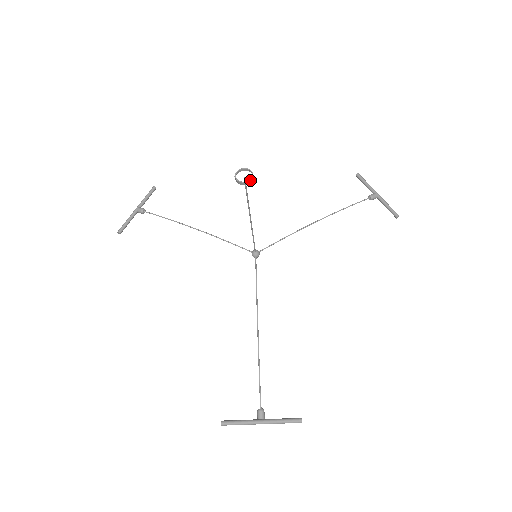
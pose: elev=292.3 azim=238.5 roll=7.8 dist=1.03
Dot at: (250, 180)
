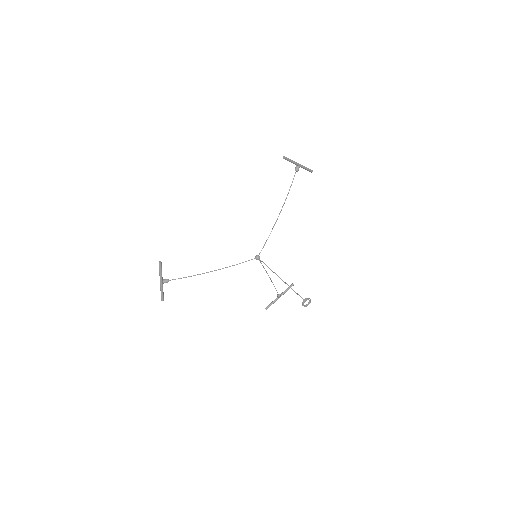
Dot at: (310, 302)
